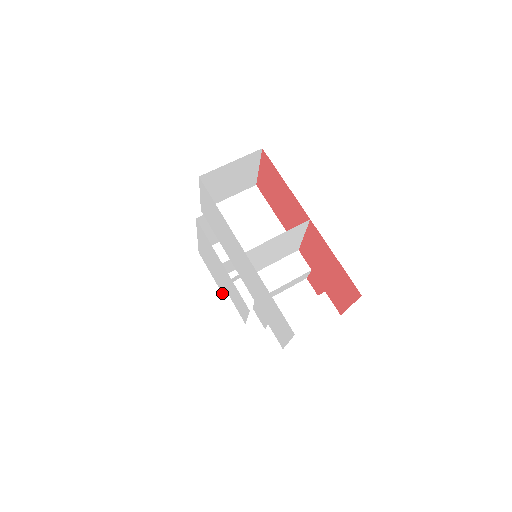
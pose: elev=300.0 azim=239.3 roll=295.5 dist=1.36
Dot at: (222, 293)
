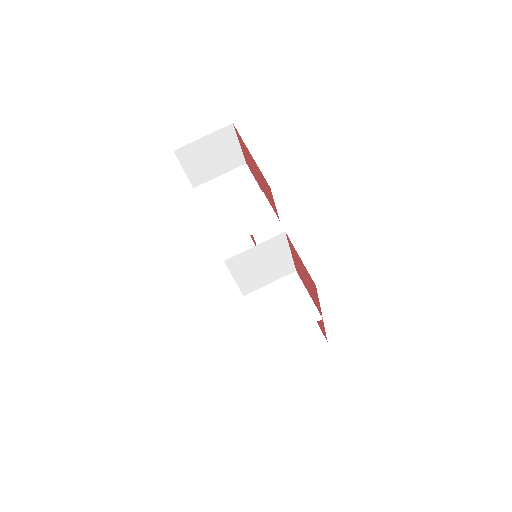
Dot at: (193, 188)
